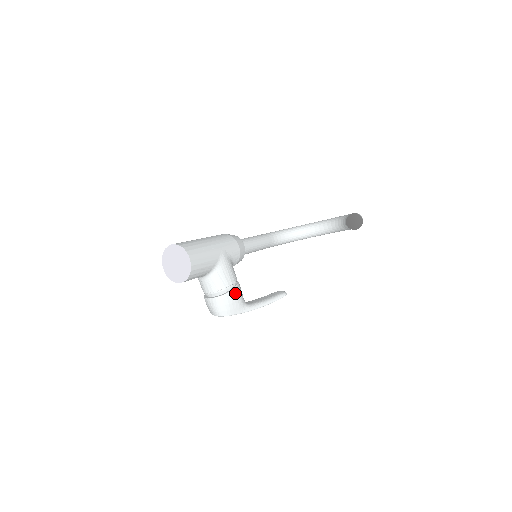
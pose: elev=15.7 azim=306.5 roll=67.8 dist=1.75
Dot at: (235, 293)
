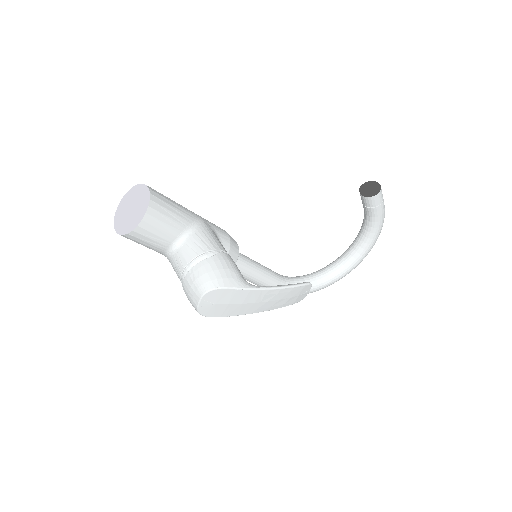
Dot at: (226, 259)
